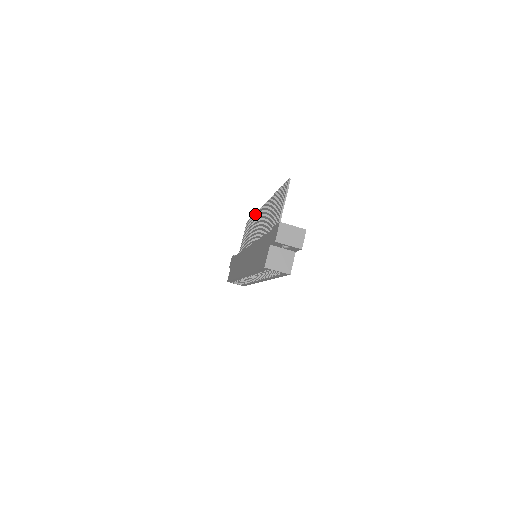
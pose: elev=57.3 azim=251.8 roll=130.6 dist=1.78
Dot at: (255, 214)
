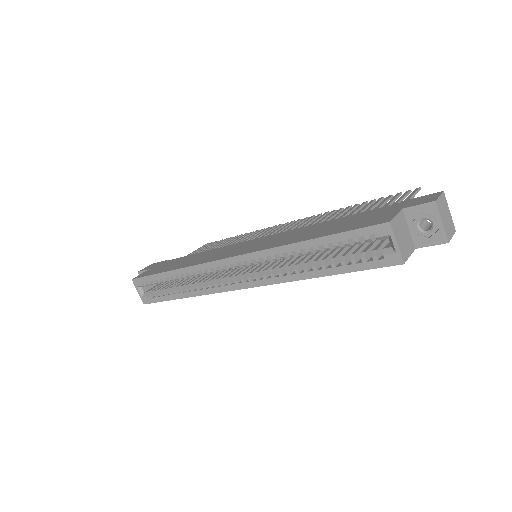
Dot at: (252, 232)
